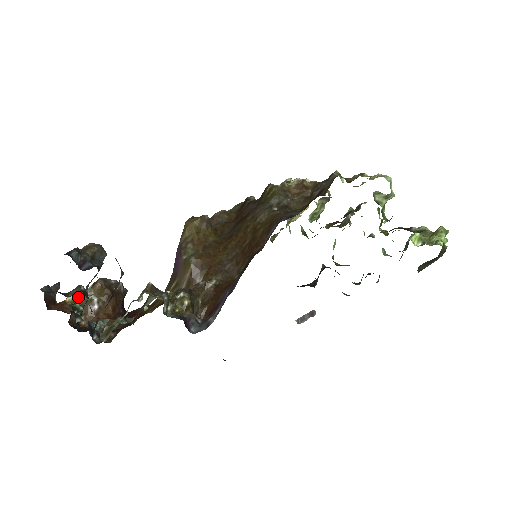
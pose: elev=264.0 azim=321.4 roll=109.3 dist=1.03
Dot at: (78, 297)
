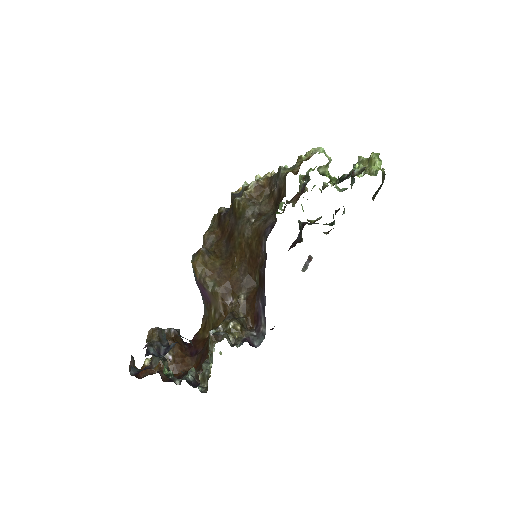
Dot at: (164, 367)
